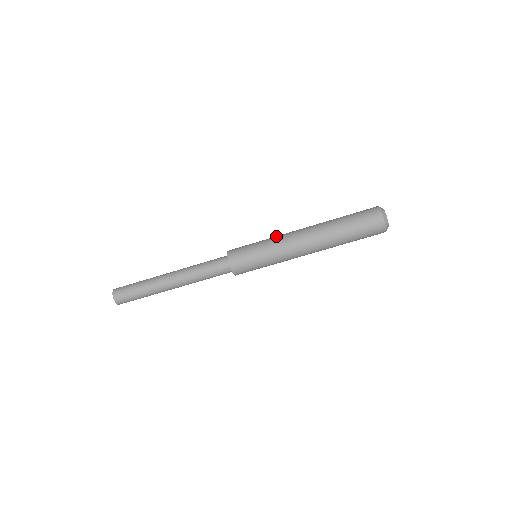
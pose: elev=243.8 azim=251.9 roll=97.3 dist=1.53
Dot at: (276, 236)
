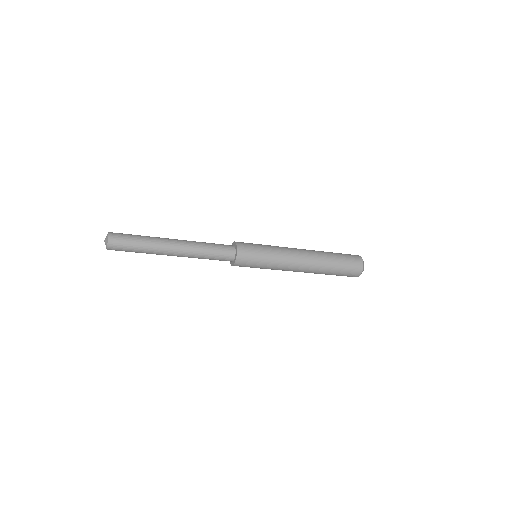
Dot at: (281, 247)
